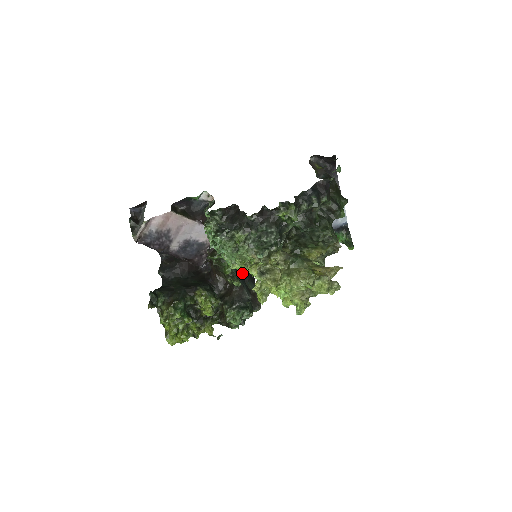
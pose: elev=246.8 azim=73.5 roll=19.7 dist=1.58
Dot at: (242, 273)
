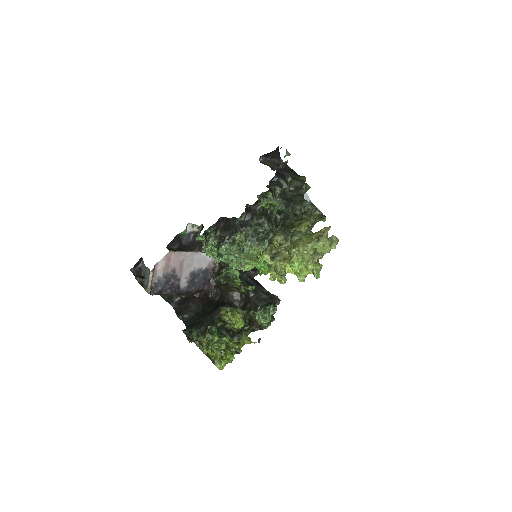
Dot at: (249, 282)
